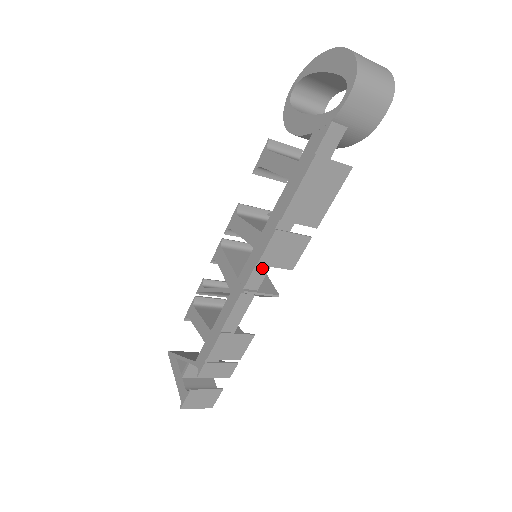
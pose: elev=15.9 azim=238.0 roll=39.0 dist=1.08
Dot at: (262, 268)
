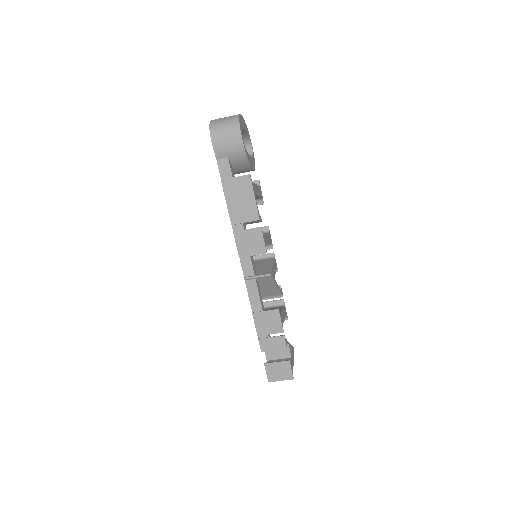
Dot at: (246, 259)
